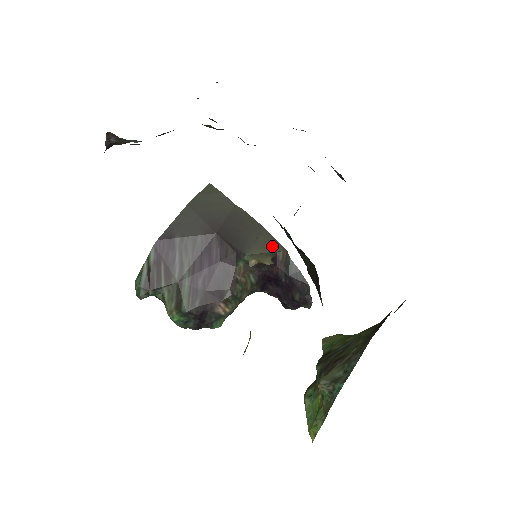
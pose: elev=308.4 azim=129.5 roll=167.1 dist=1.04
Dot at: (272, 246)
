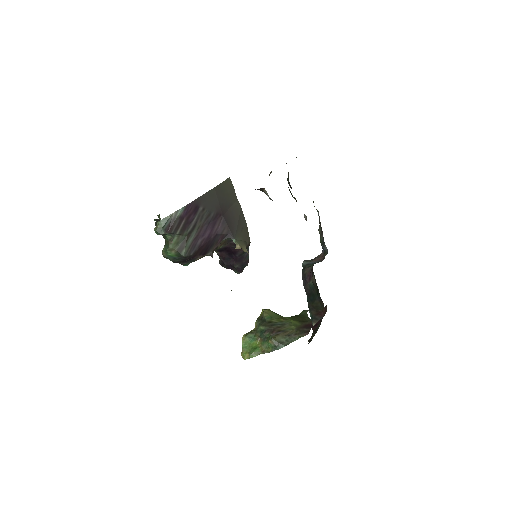
Dot at: (246, 237)
